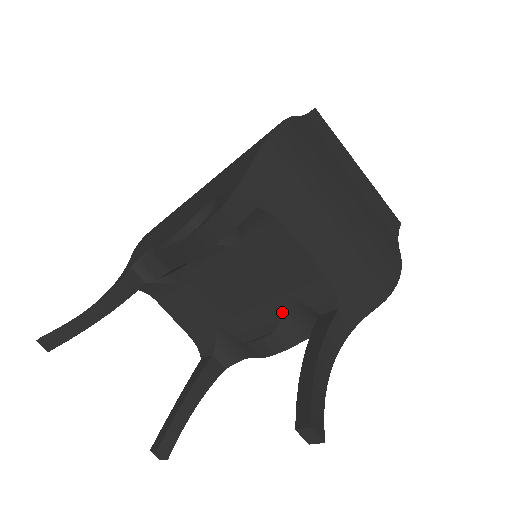
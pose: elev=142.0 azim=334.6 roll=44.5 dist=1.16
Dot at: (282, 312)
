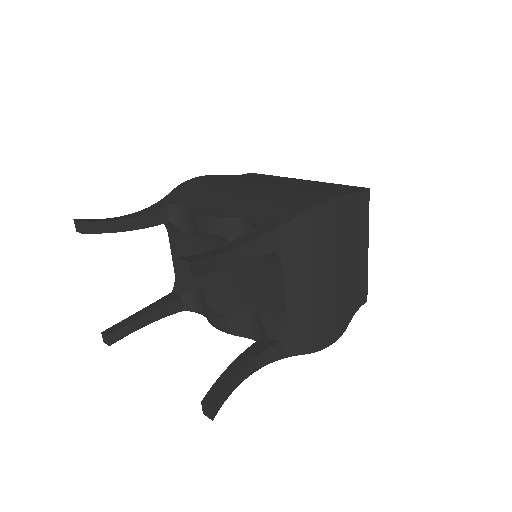
Dot at: (245, 312)
